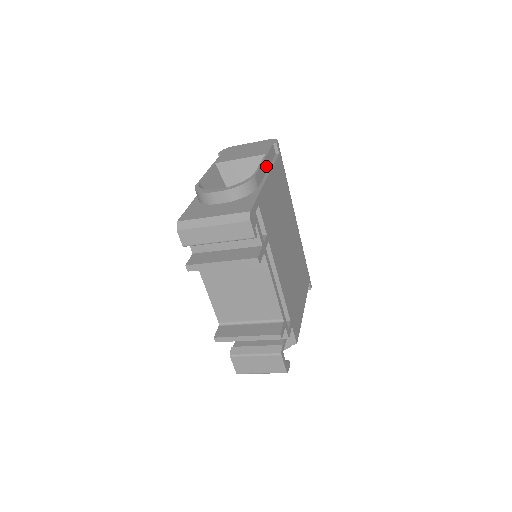
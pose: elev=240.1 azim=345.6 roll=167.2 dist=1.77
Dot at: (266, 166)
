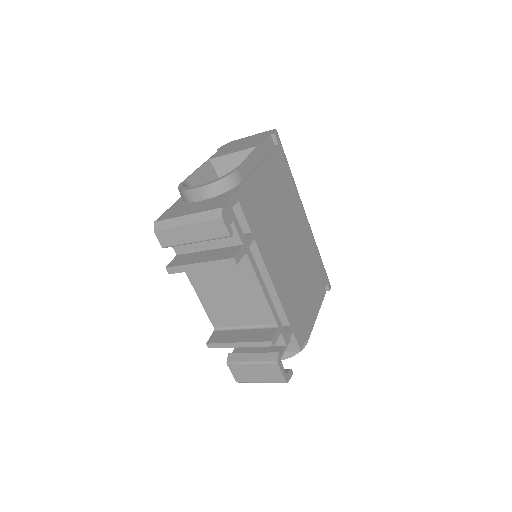
Dot at: (257, 158)
